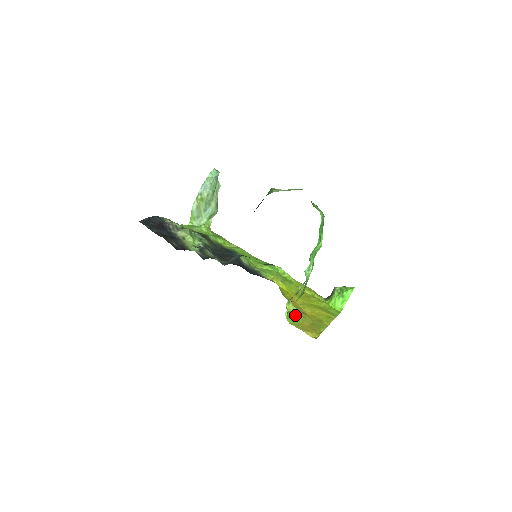
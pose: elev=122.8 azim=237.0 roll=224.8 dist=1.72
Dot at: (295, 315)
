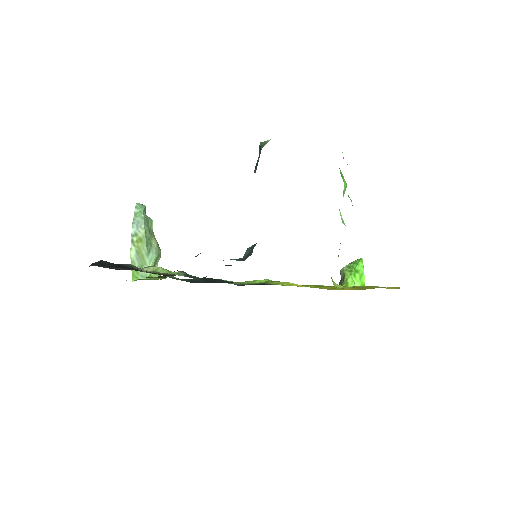
Dot at: occluded
